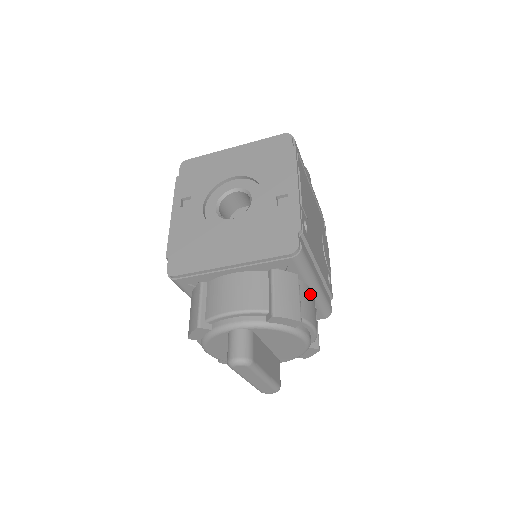
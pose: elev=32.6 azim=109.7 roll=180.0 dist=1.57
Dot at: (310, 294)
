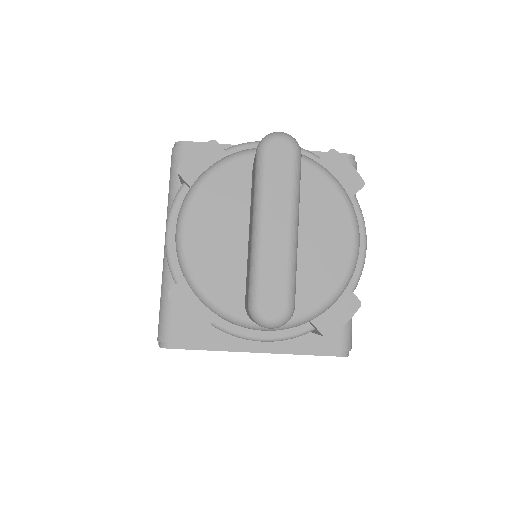
Dot at: occluded
